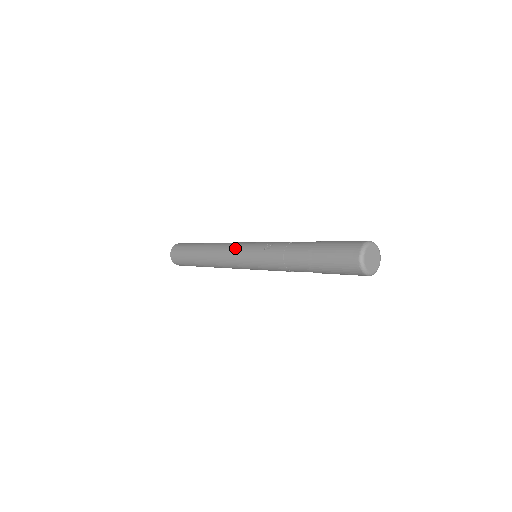
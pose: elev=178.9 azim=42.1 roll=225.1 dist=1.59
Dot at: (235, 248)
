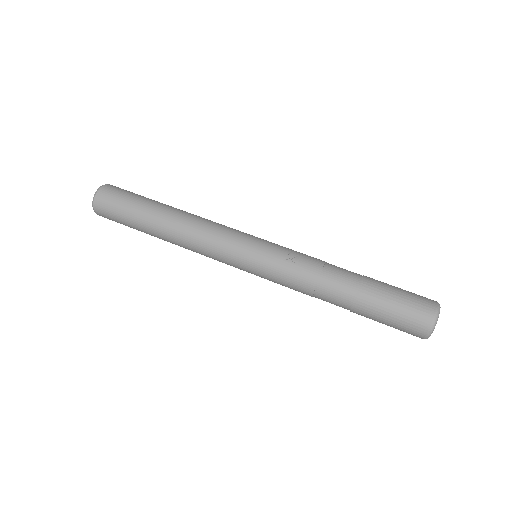
Dot at: (232, 239)
